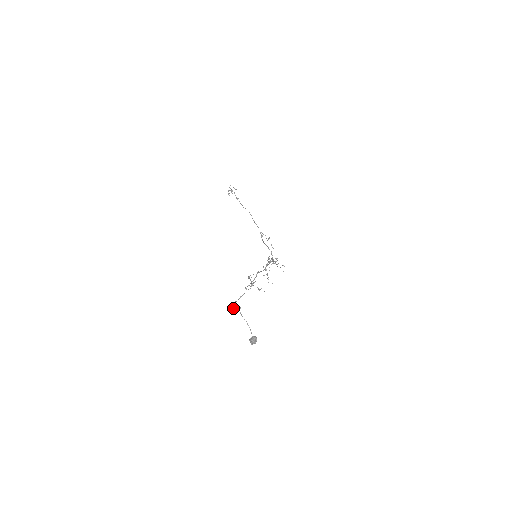
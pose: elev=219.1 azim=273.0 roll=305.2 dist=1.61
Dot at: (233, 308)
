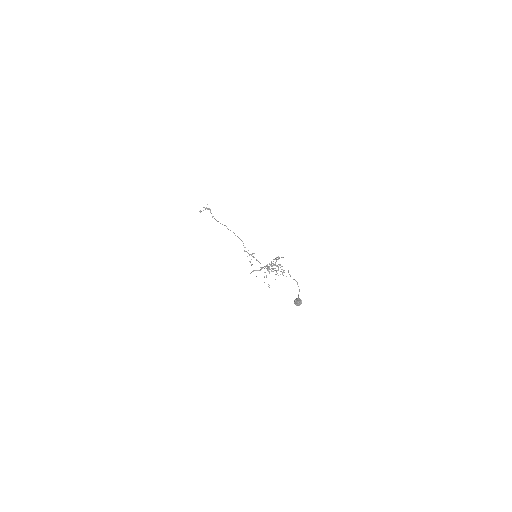
Dot at: (277, 270)
